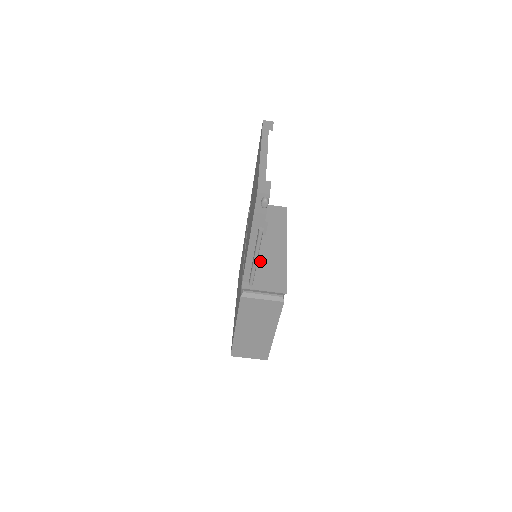
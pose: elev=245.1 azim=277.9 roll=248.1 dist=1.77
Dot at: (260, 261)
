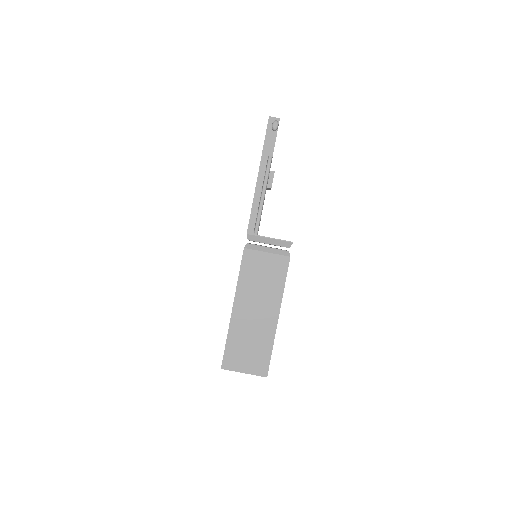
Dot at: occluded
